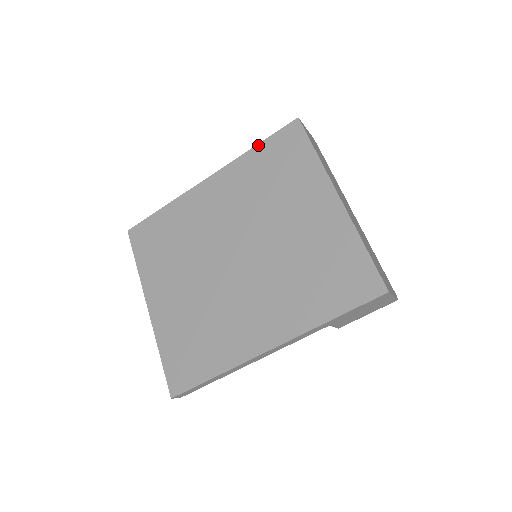
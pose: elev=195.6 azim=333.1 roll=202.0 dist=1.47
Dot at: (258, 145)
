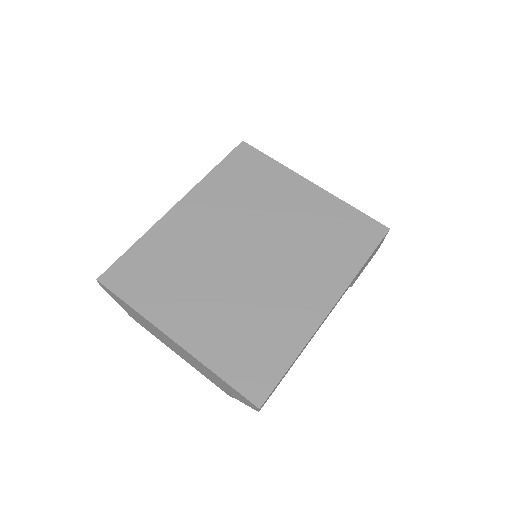
Dot at: (217, 166)
